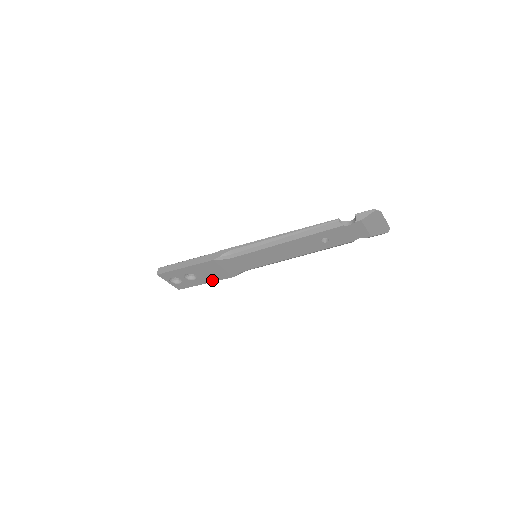
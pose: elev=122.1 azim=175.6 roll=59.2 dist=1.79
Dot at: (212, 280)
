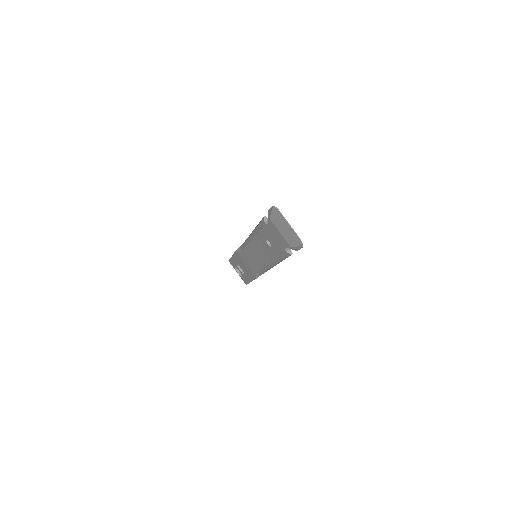
Dot at: (251, 279)
